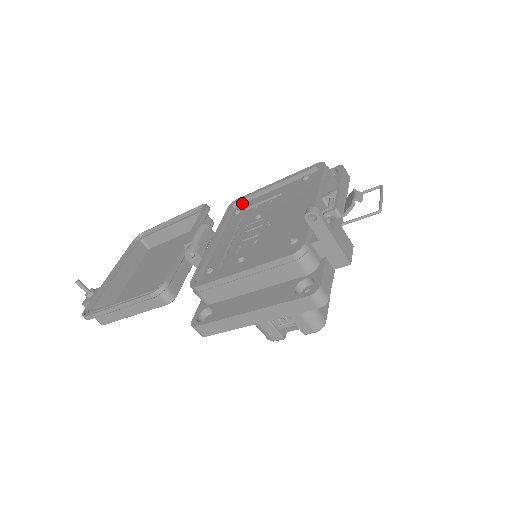
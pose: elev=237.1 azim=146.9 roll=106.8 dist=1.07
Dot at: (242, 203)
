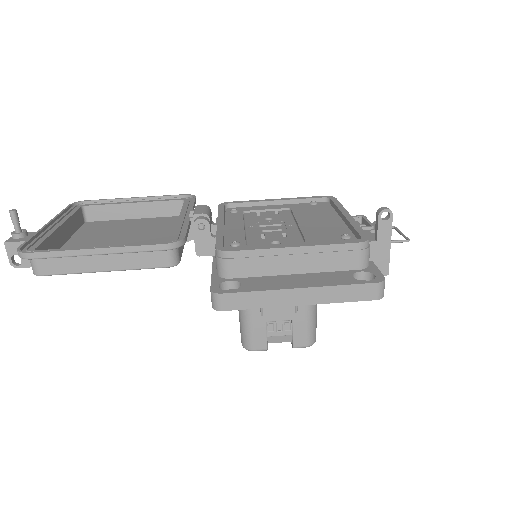
Dot at: (234, 207)
